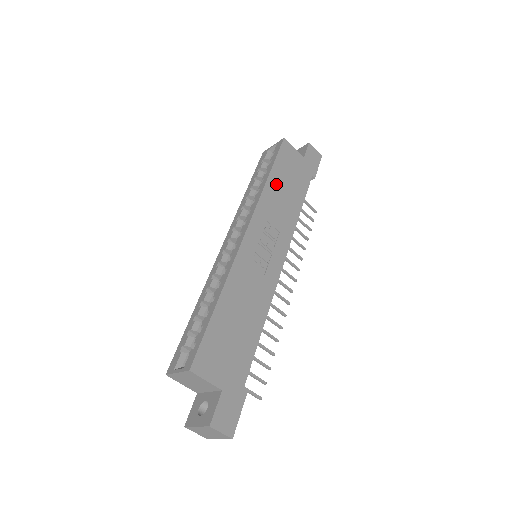
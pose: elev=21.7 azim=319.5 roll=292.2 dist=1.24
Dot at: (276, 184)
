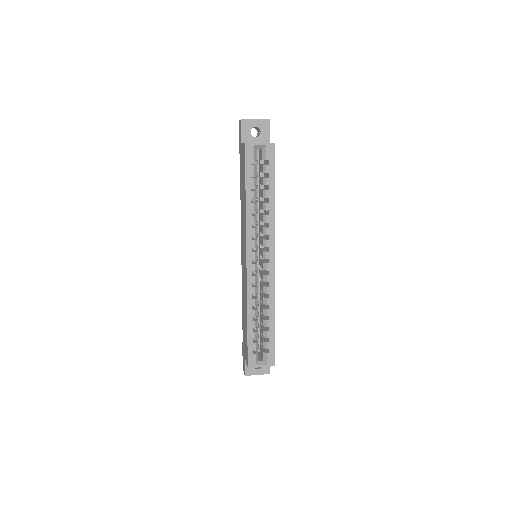
Dot at: occluded
